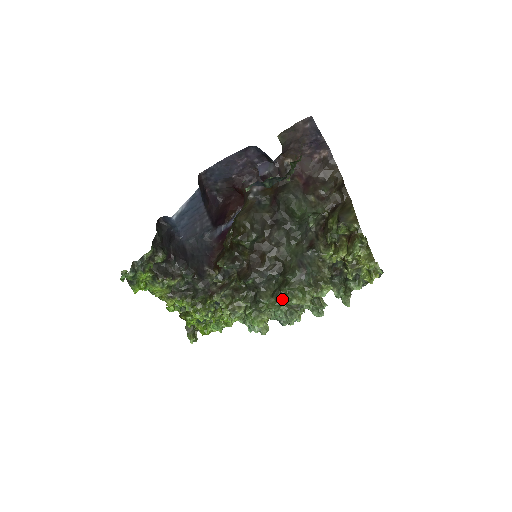
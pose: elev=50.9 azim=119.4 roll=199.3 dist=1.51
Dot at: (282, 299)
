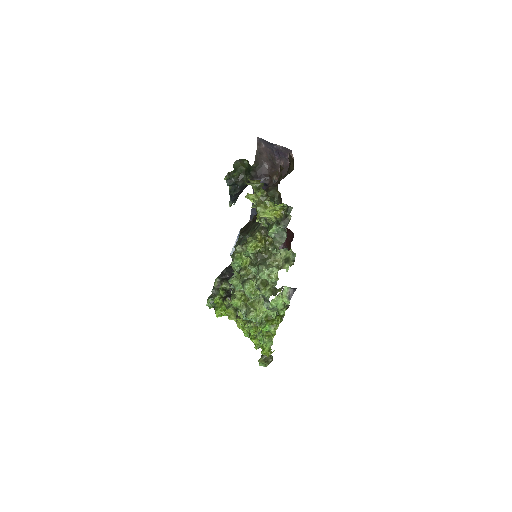
Dot at: occluded
